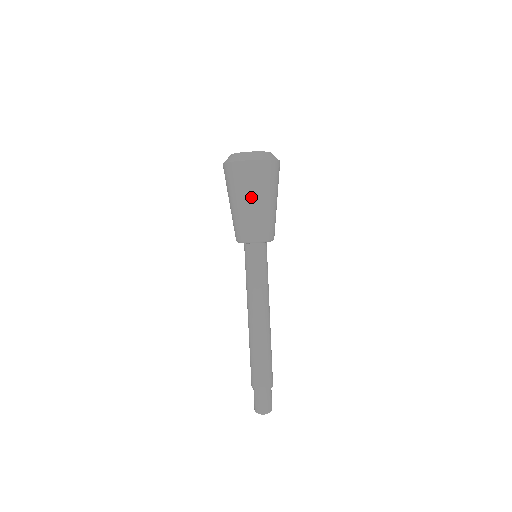
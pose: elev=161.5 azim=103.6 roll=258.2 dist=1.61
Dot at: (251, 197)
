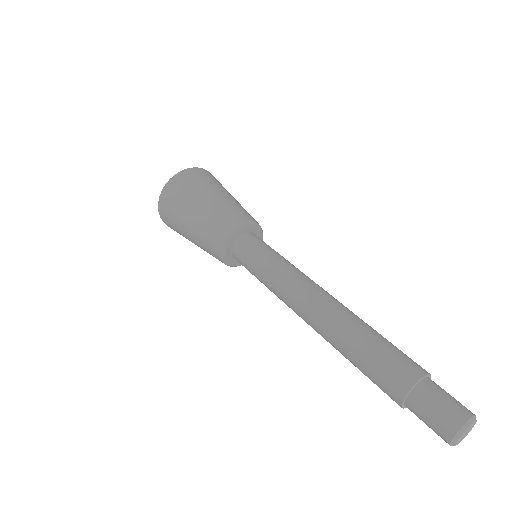
Dot at: (208, 191)
